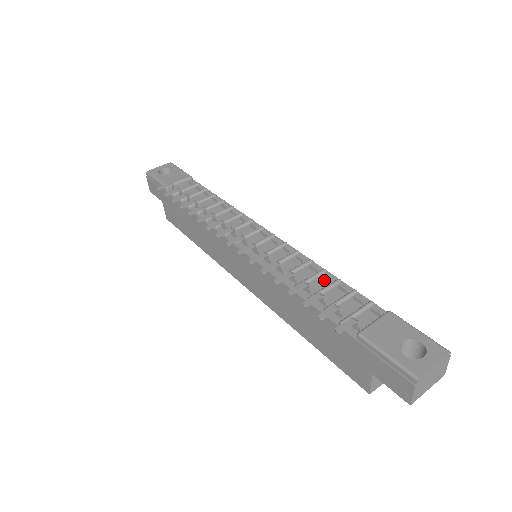
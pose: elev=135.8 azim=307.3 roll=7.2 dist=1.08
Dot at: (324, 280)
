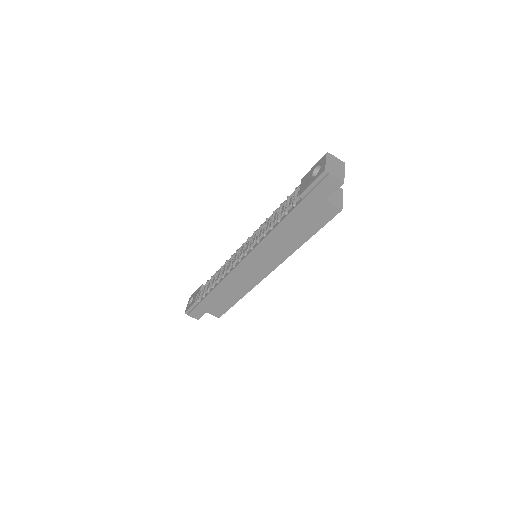
Dot at: occluded
